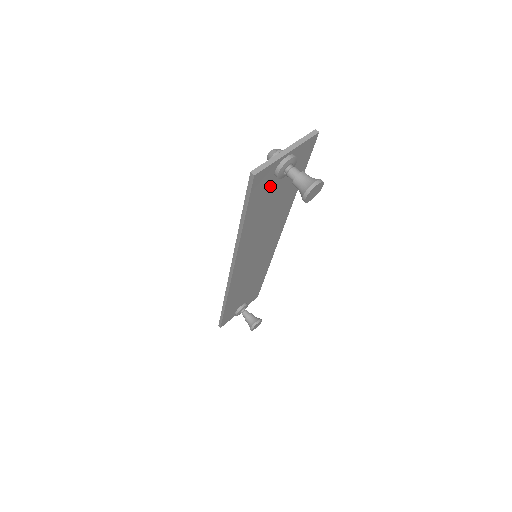
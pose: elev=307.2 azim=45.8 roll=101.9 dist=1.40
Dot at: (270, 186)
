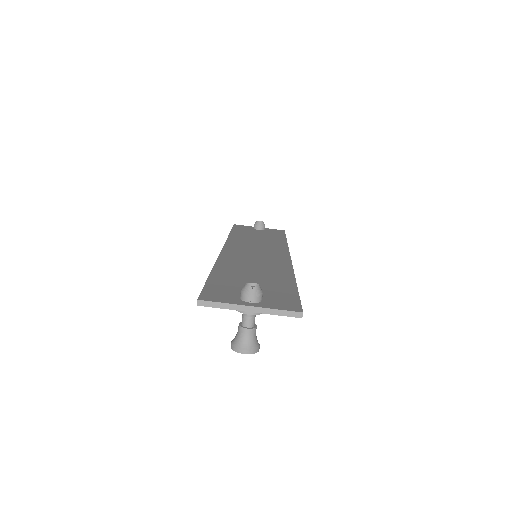
Dot at: occluded
